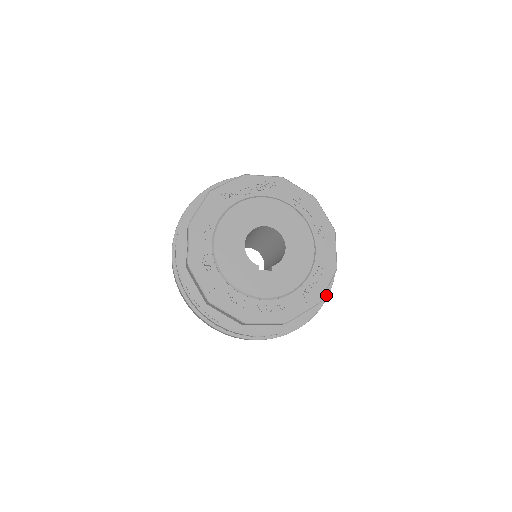
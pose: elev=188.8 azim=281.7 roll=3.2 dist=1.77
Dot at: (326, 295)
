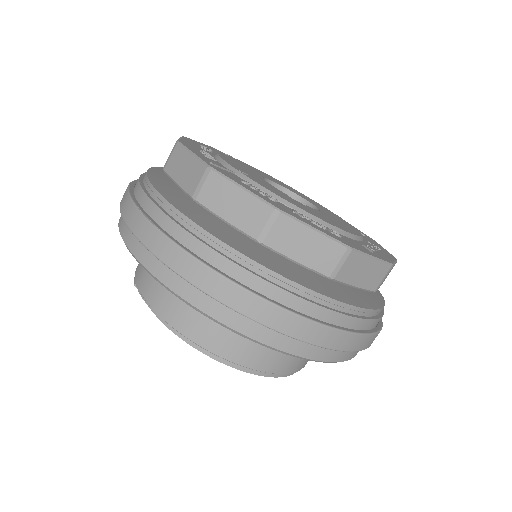
Dot at: (382, 314)
